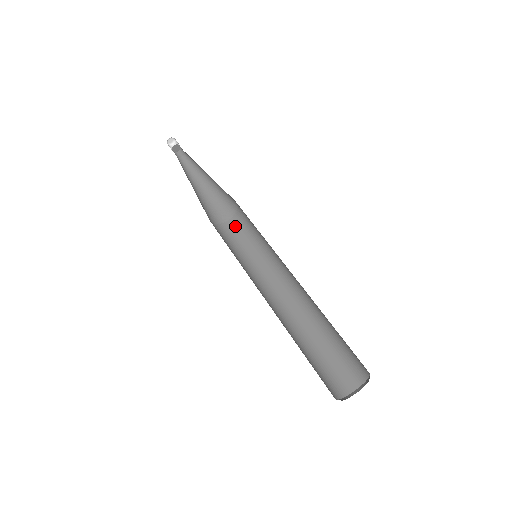
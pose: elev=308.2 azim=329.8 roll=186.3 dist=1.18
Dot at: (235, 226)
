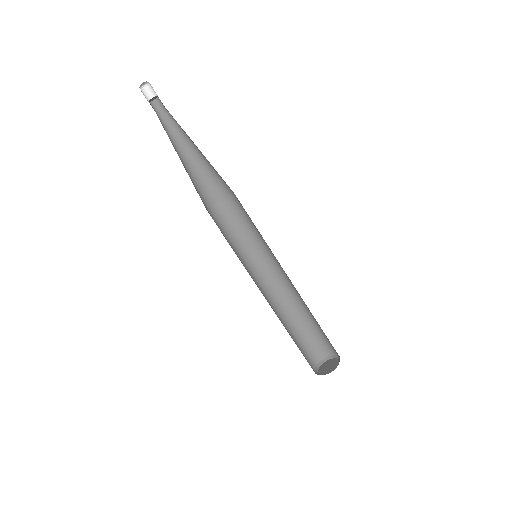
Dot at: (231, 208)
